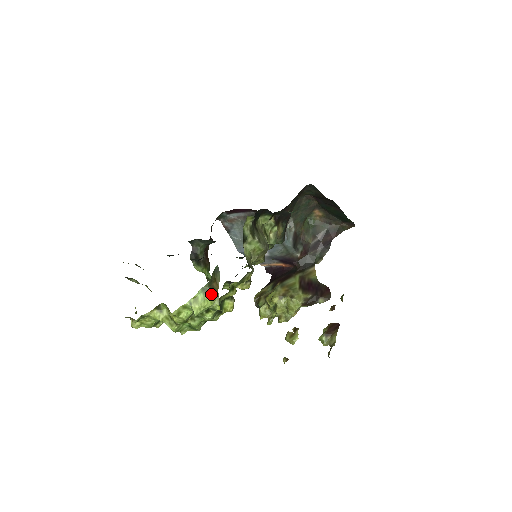
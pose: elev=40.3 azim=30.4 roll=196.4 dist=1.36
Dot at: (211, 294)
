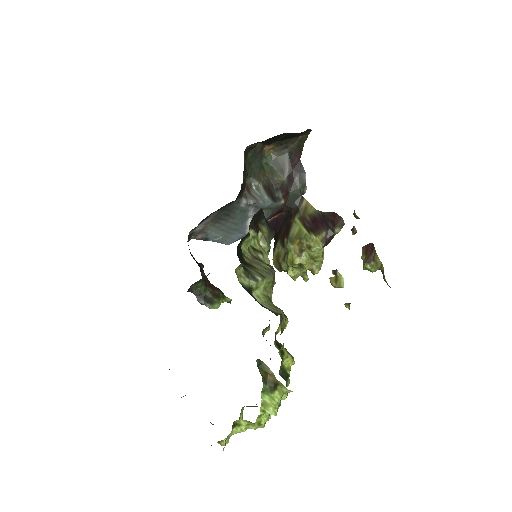
Dot at: (274, 389)
